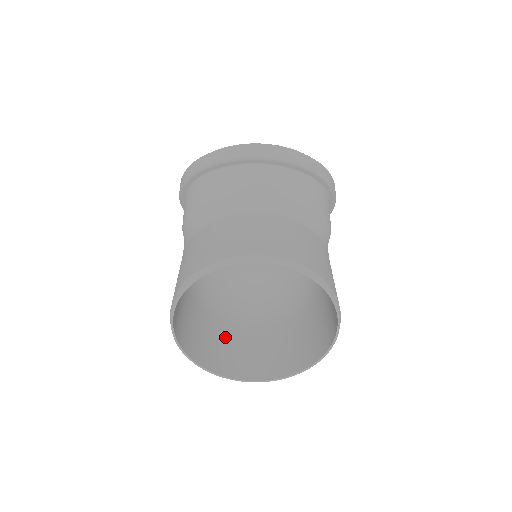
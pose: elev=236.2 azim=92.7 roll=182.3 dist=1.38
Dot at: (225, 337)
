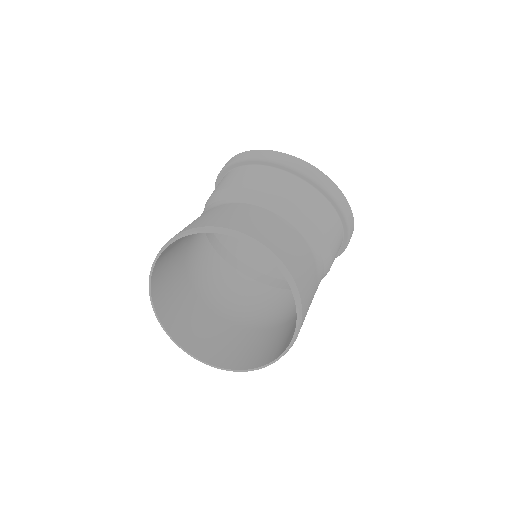
Dot at: (197, 315)
